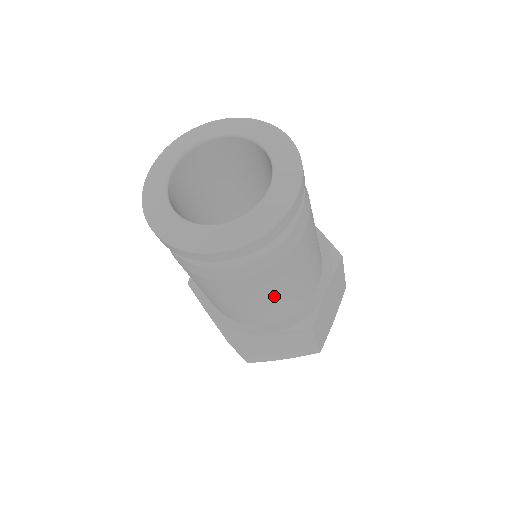
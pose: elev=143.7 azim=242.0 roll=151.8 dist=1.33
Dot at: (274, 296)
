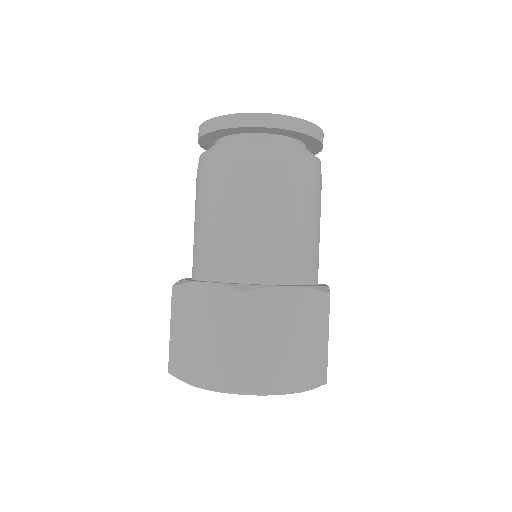
Dot at: (234, 219)
